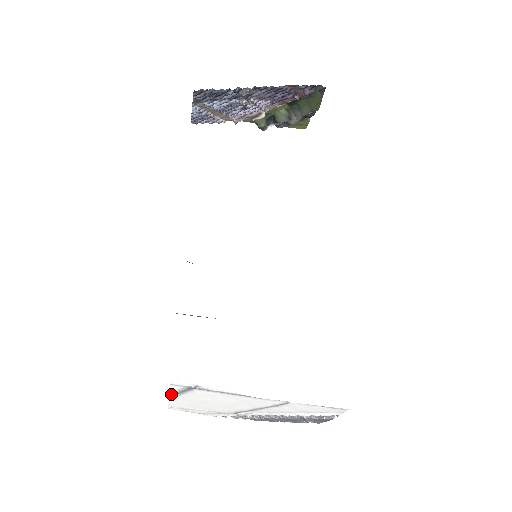
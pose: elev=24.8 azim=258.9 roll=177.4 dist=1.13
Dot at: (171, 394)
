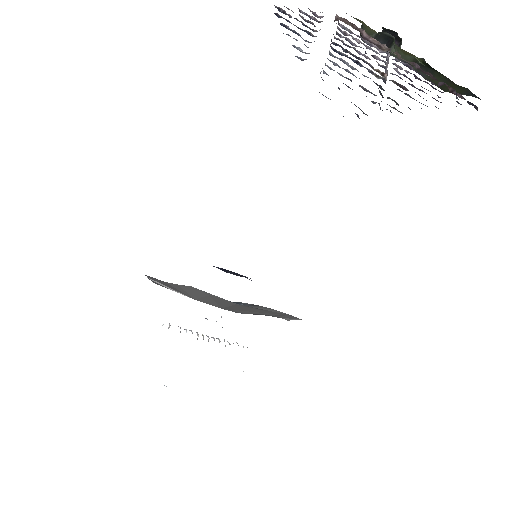
Dot at: occluded
